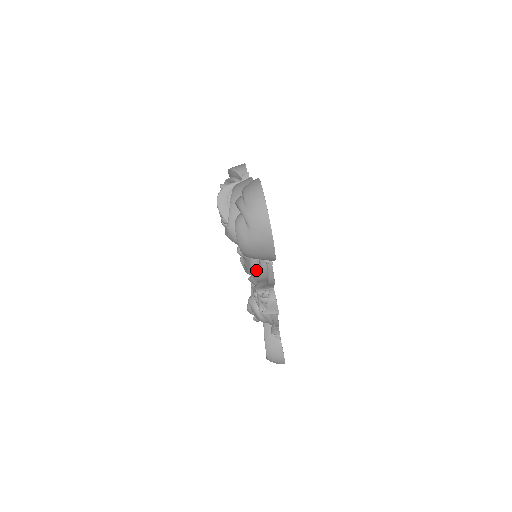
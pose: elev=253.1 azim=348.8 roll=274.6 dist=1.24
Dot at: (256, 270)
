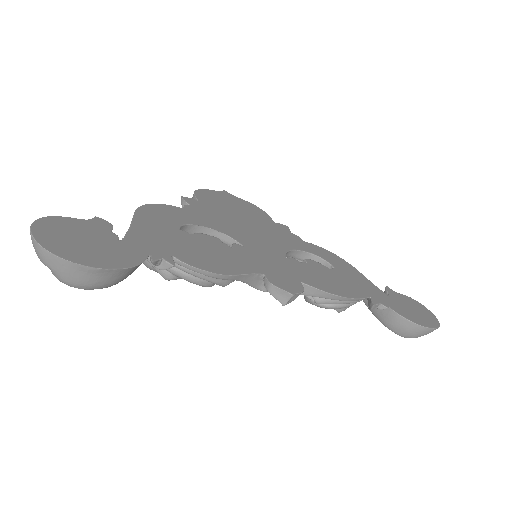
Dot at: (197, 280)
